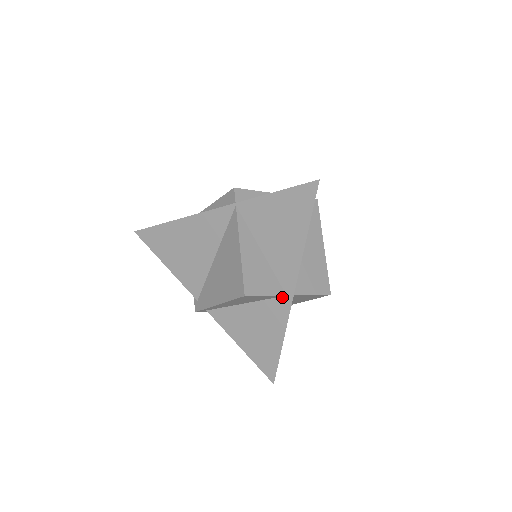
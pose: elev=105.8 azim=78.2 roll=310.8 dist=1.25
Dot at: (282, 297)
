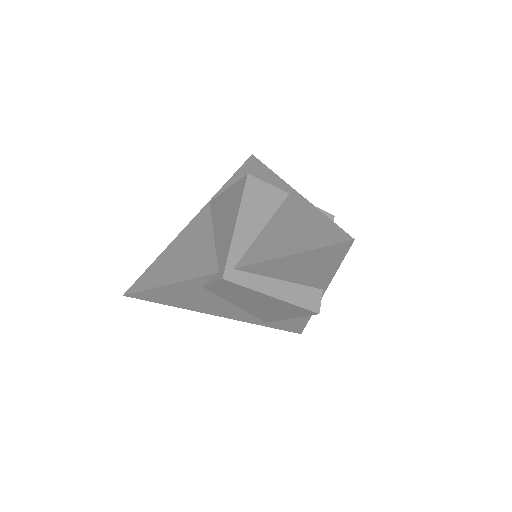
Dot at: (287, 197)
